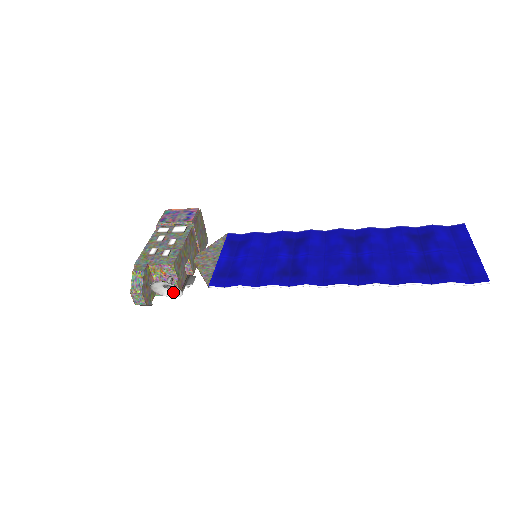
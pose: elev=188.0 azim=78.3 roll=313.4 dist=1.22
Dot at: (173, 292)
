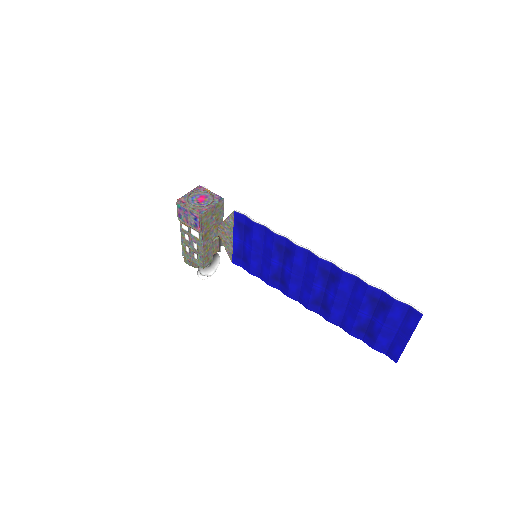
Dot at: (214, 257)
